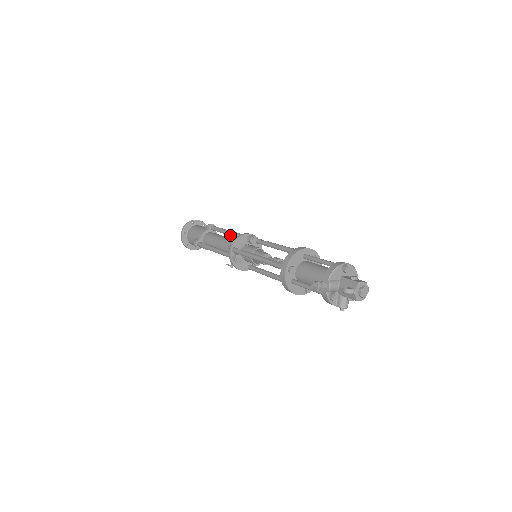
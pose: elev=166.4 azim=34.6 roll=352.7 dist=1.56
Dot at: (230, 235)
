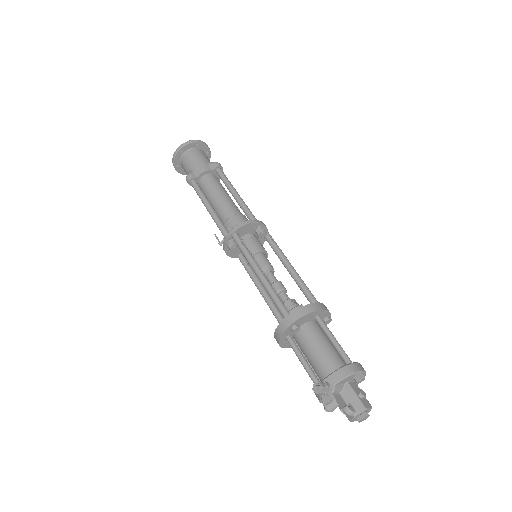
Dot at: (236, 201)
